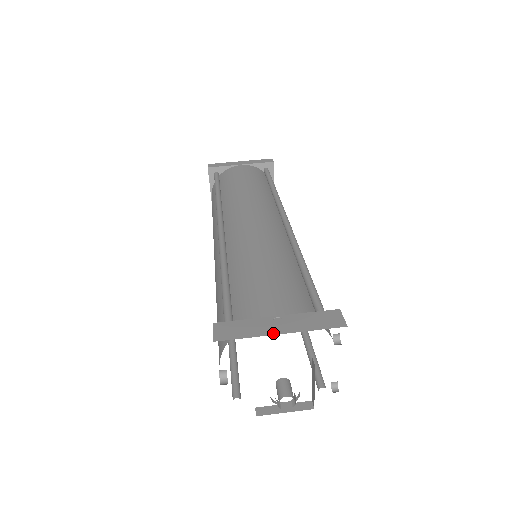
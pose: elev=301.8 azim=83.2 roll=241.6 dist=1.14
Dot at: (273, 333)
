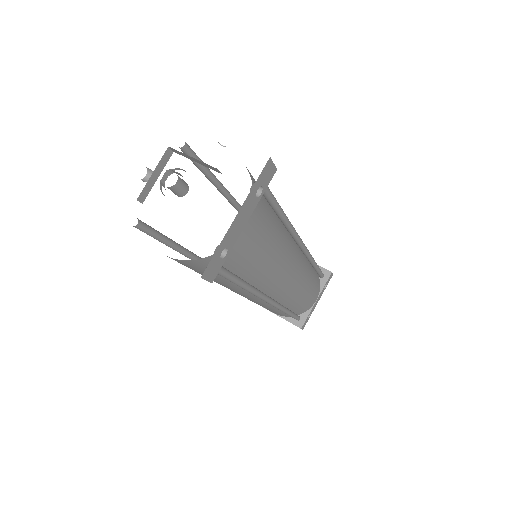
Dot at: occluded
